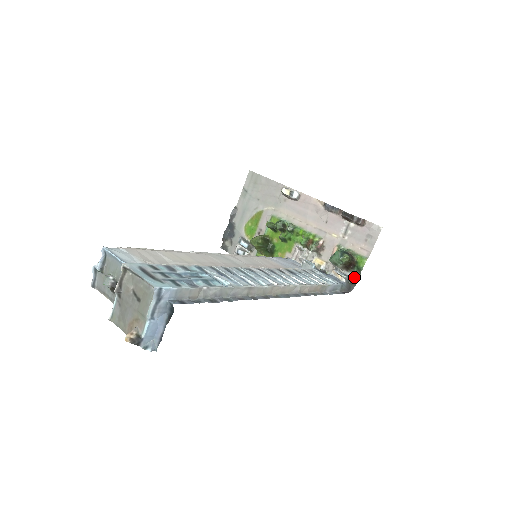
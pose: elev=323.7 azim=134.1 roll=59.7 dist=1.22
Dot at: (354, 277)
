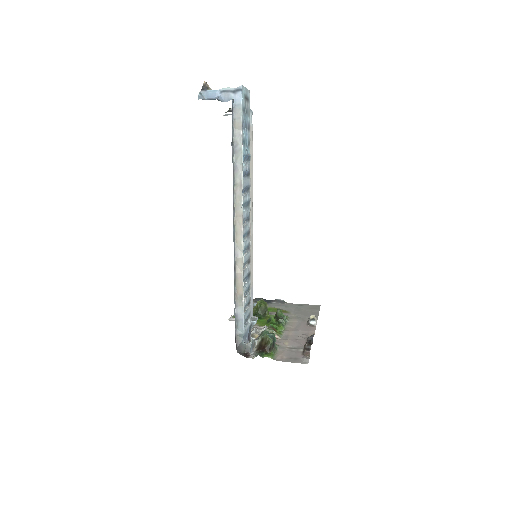
Dot at: (251, 355)
